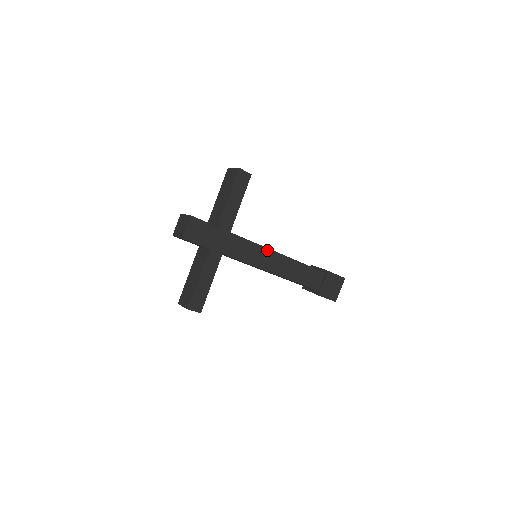
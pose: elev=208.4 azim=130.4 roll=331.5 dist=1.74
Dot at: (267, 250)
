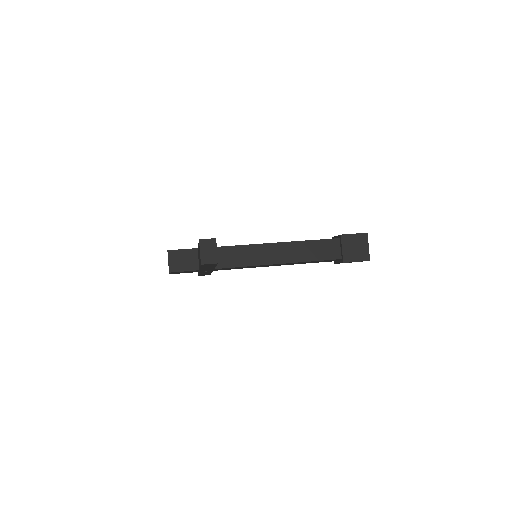
Dot at: (261, 265)
